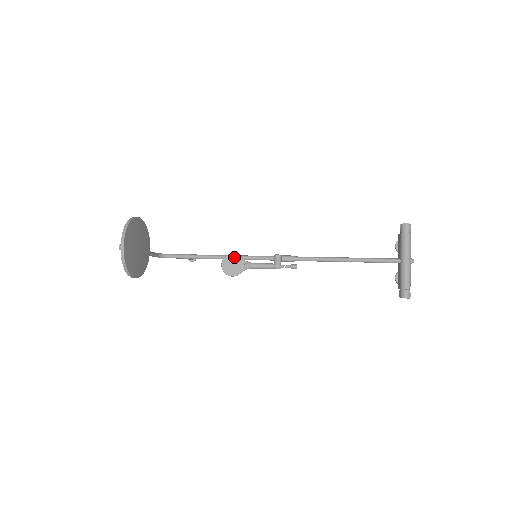
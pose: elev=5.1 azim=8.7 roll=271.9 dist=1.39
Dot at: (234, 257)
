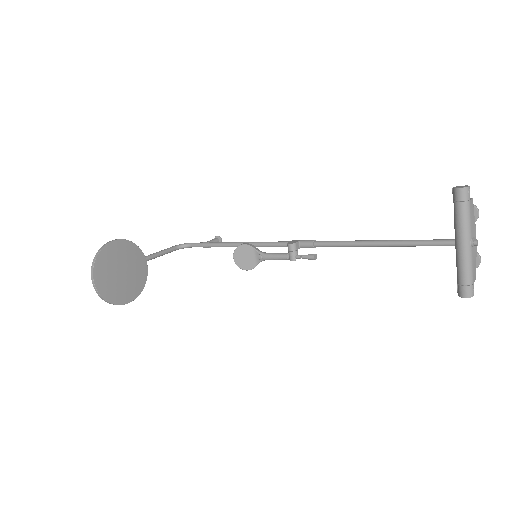
Dot at: (245, 248)
